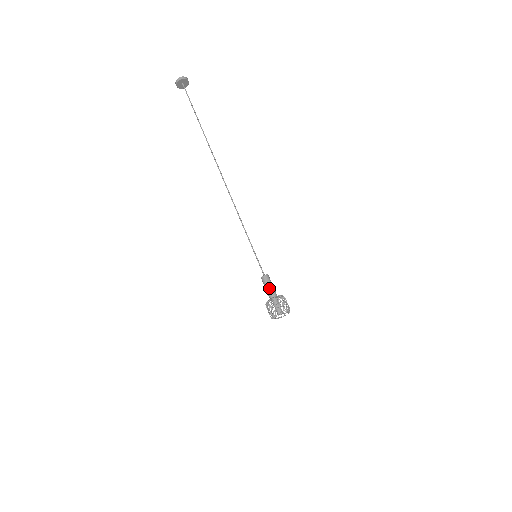
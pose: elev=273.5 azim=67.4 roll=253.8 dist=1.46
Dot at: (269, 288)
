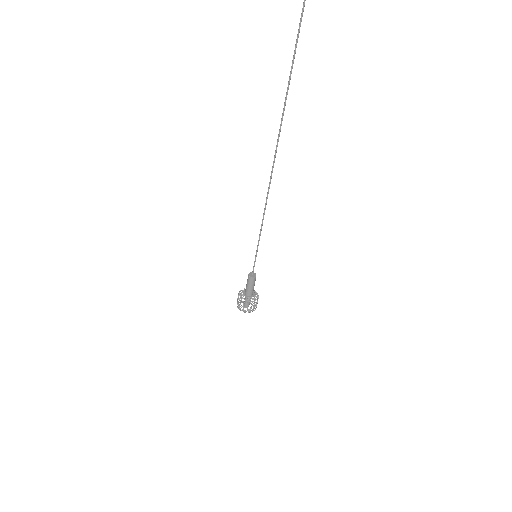
Dot at: (250, 288)
